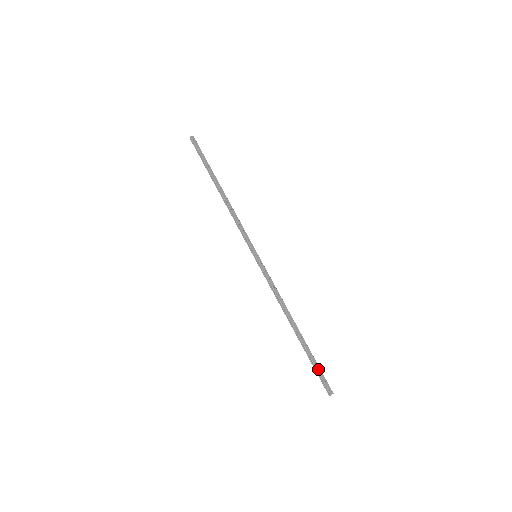
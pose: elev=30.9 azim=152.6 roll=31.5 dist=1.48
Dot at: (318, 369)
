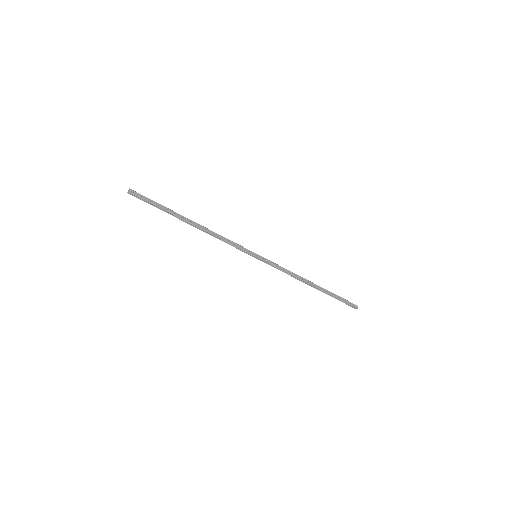
Dot at: (342, 300)
